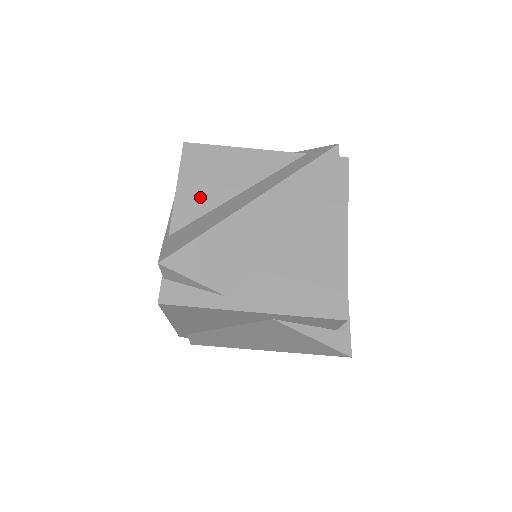
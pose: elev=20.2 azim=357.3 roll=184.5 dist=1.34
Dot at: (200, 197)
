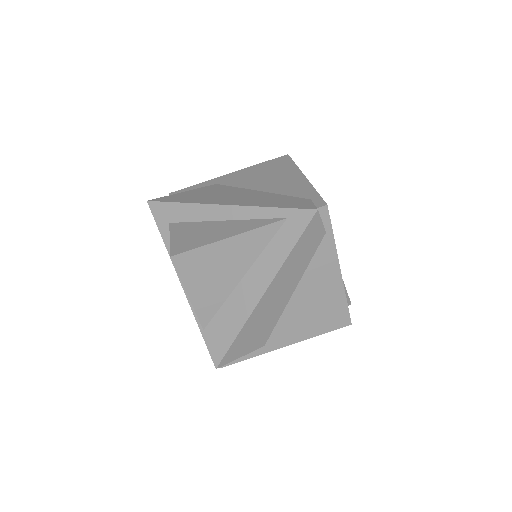
Dot at: (211, 295)
